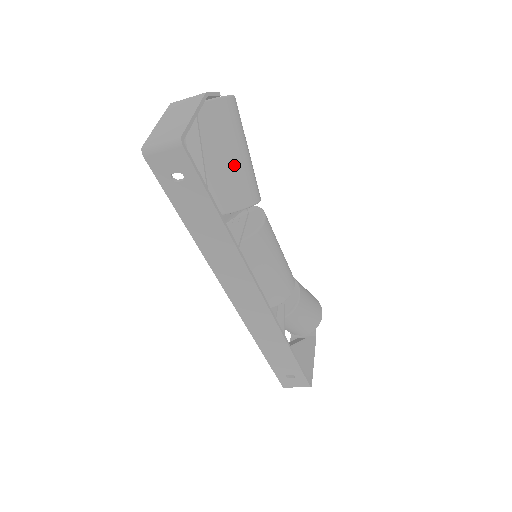
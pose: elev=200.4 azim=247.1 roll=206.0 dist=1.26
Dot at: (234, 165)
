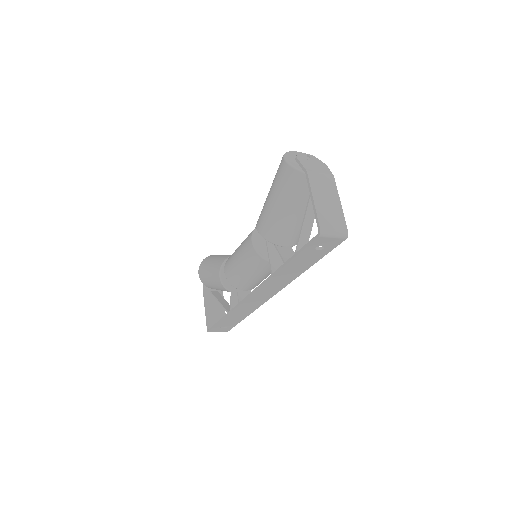
Dot at: occluded
